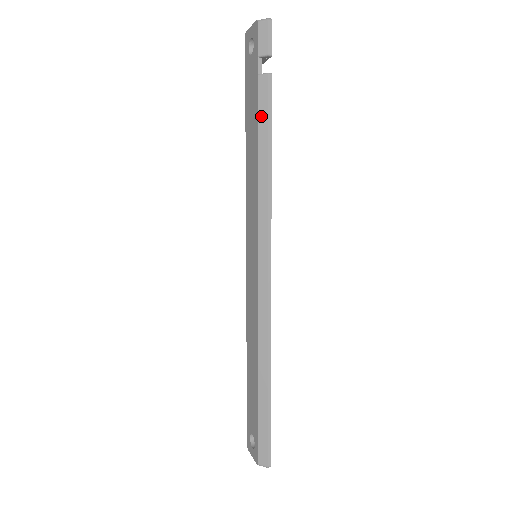
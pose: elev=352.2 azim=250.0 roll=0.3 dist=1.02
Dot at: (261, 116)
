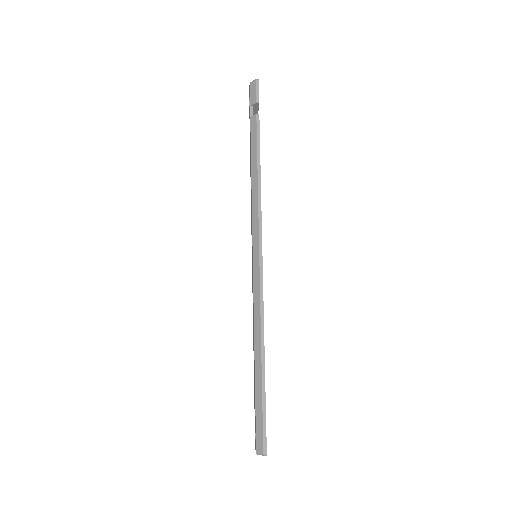
Dot at: (253, 144)
